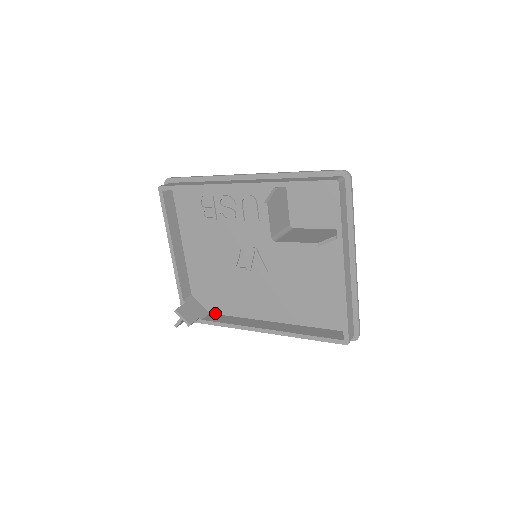
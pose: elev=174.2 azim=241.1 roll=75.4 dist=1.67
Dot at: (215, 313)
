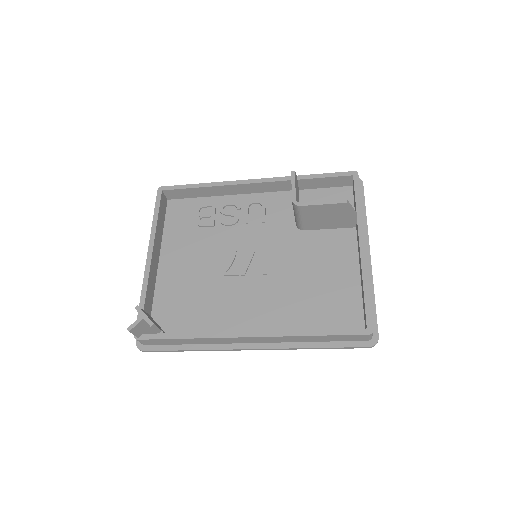
Dot at: occluded
